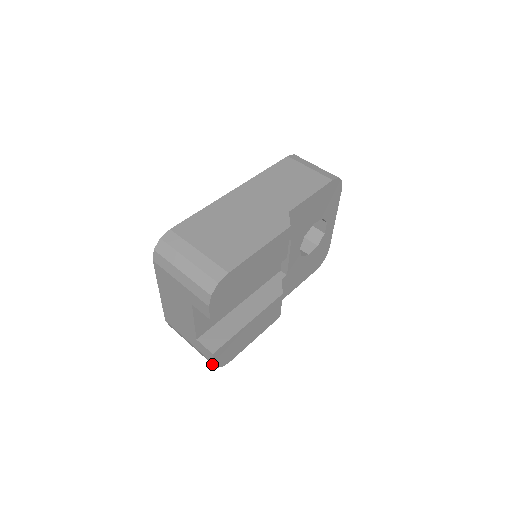
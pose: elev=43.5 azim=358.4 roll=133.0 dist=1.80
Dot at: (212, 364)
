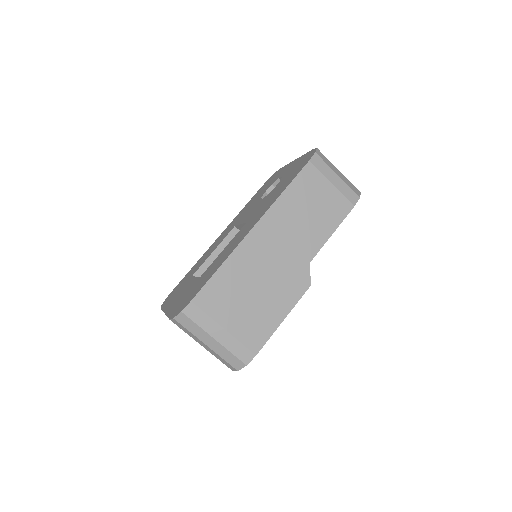
Dot at: occluded
